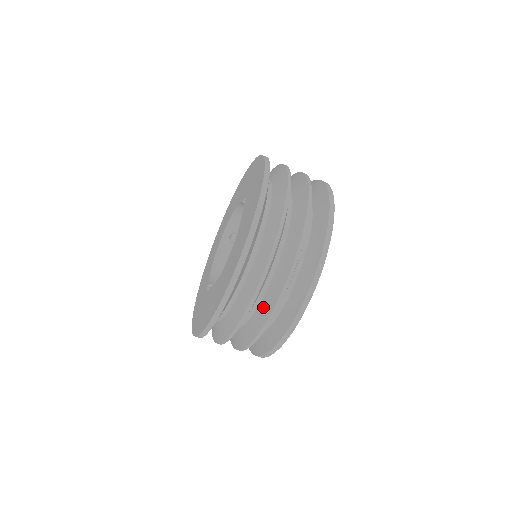
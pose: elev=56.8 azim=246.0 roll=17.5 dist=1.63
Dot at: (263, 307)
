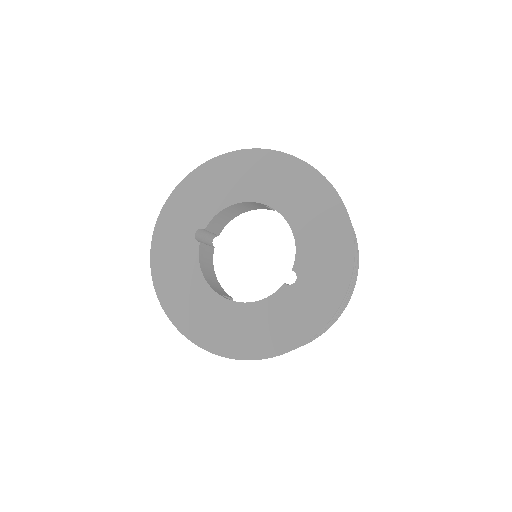
Dot at: occluded
